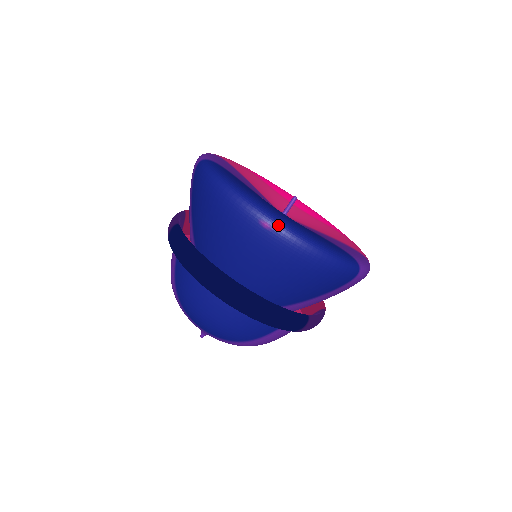
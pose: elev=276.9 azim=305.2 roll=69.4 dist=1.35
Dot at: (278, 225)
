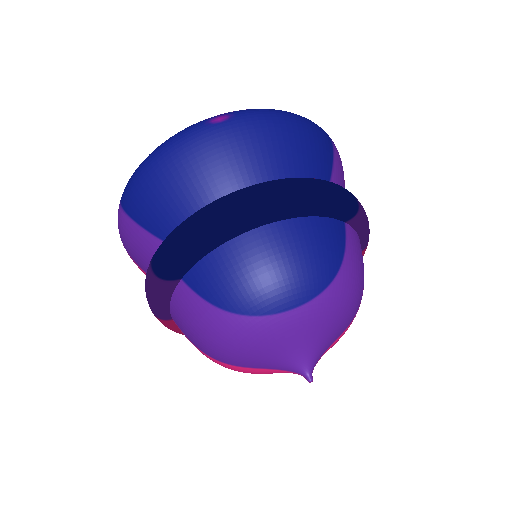
Dot at: (228, 113)
